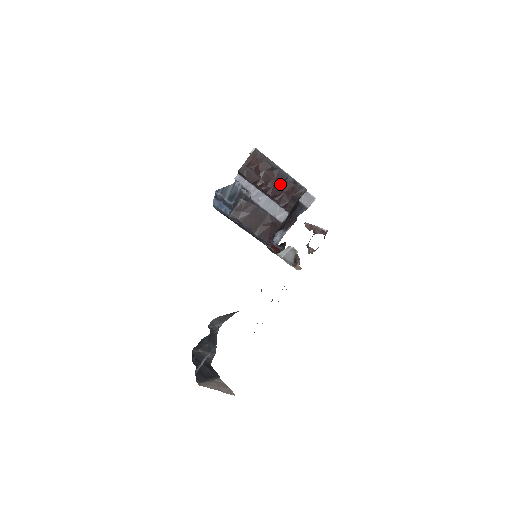
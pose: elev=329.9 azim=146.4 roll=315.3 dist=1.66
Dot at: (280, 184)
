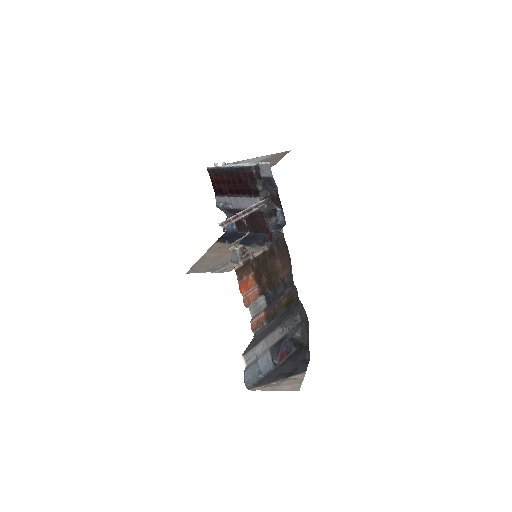
Dot at: (237, 179)
